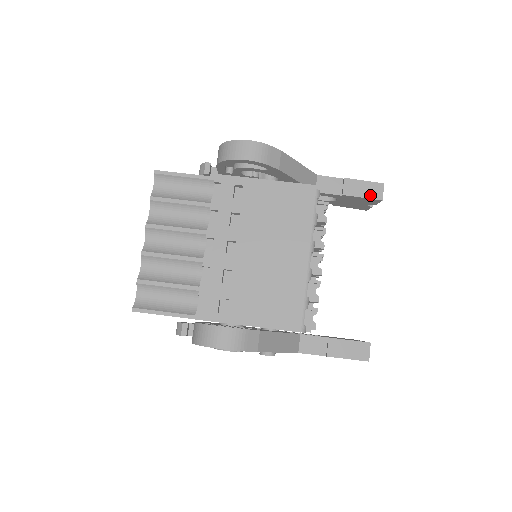
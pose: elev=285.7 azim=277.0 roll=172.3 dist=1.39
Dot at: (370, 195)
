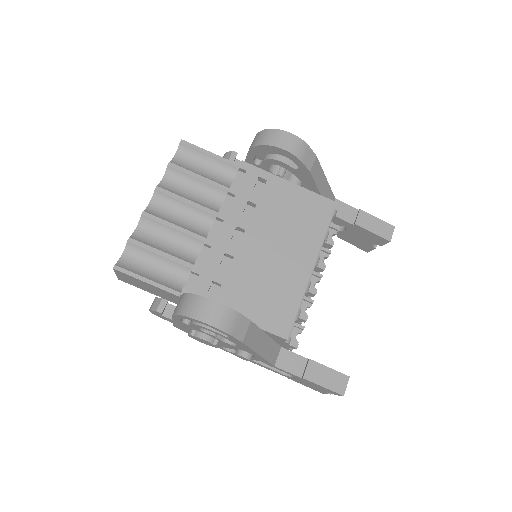
Dot at: (380, 233)
